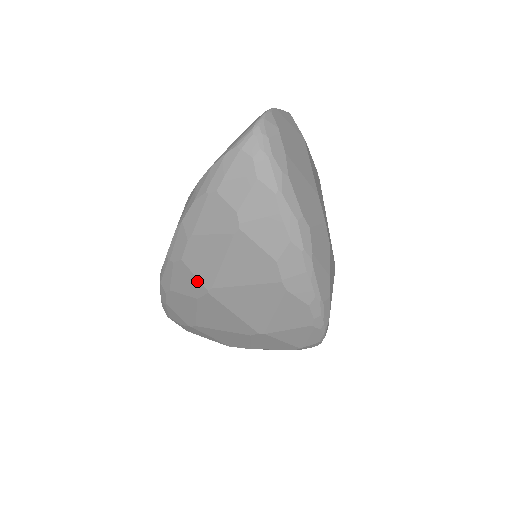
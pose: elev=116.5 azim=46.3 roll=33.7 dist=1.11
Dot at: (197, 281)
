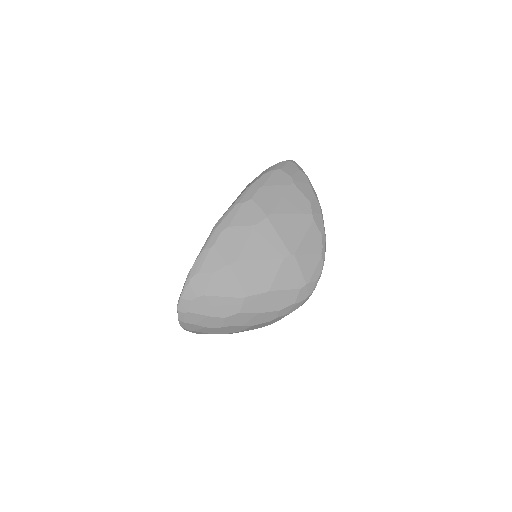
Dot at: (260, 211)
